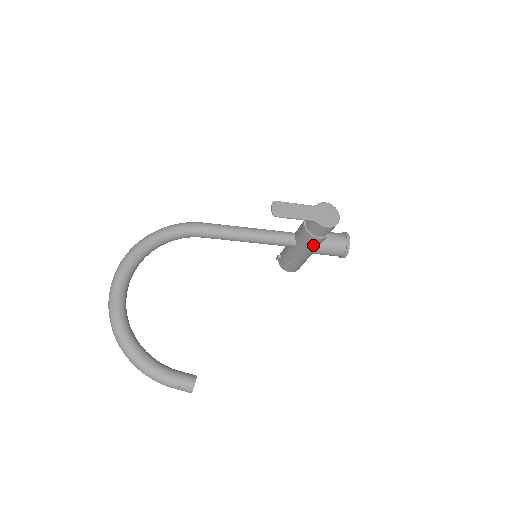
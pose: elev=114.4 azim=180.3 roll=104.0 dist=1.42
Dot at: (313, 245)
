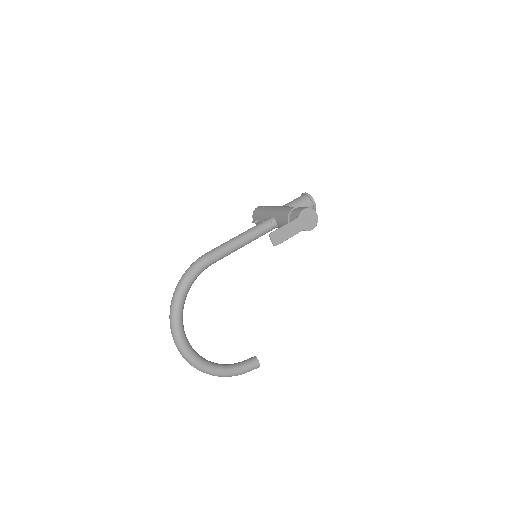
Dot at: occluded
